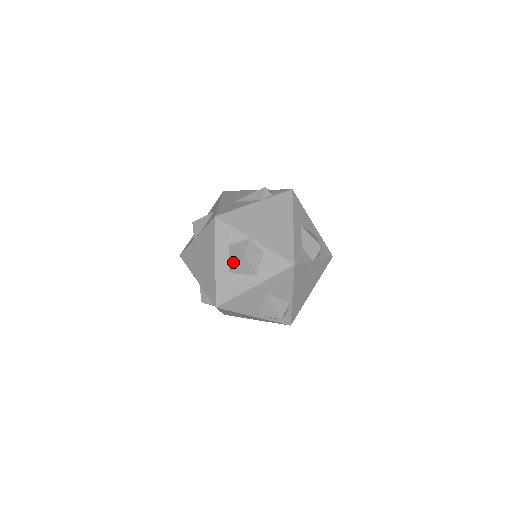
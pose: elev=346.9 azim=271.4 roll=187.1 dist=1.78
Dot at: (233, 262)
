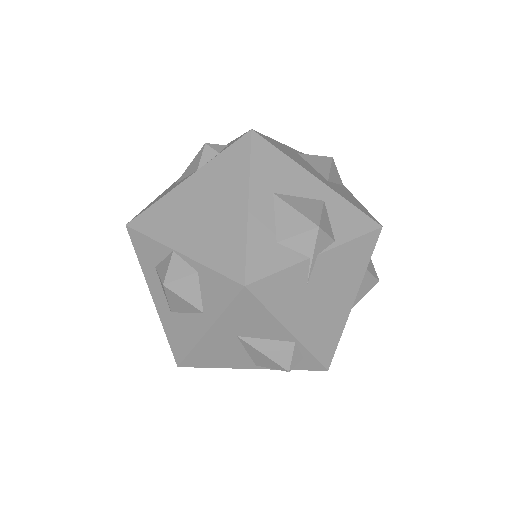
Dot at: occluded
